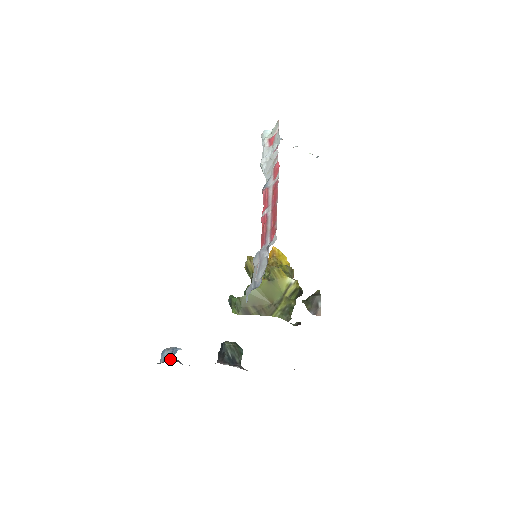
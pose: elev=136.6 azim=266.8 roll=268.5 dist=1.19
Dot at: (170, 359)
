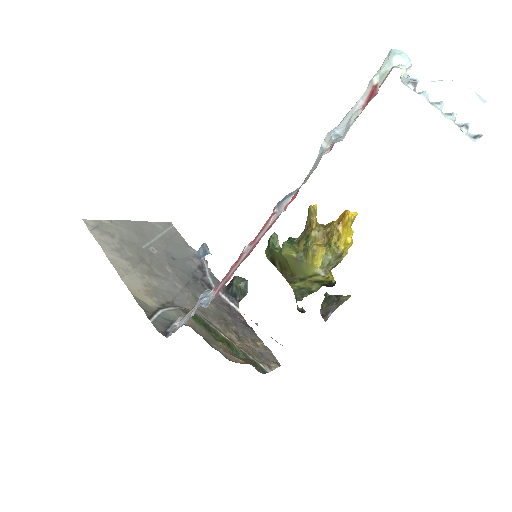
Dot at: (201, 257)
